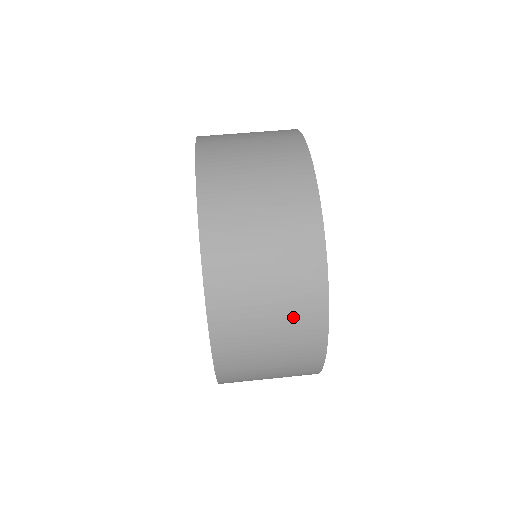
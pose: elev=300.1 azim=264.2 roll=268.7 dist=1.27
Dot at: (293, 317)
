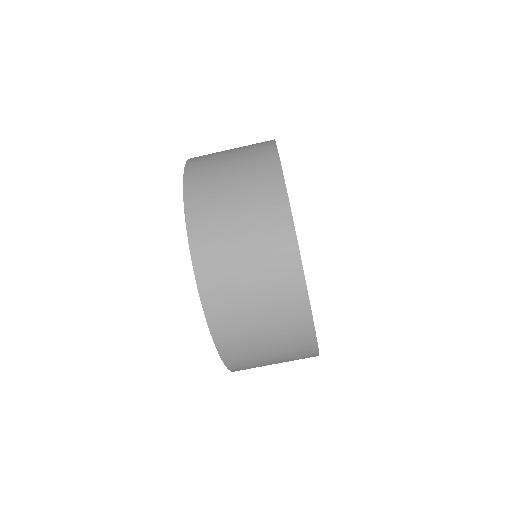
Dot at: occluded
